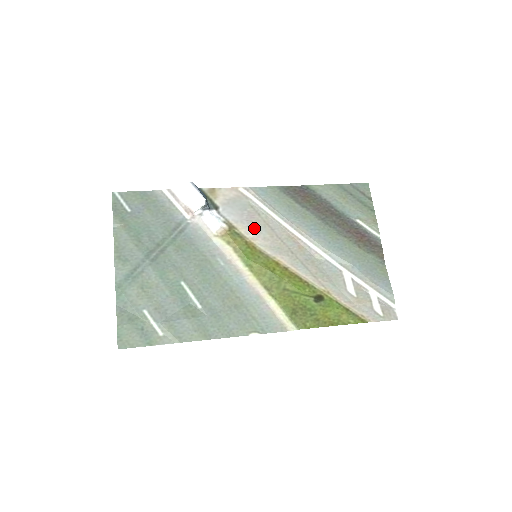
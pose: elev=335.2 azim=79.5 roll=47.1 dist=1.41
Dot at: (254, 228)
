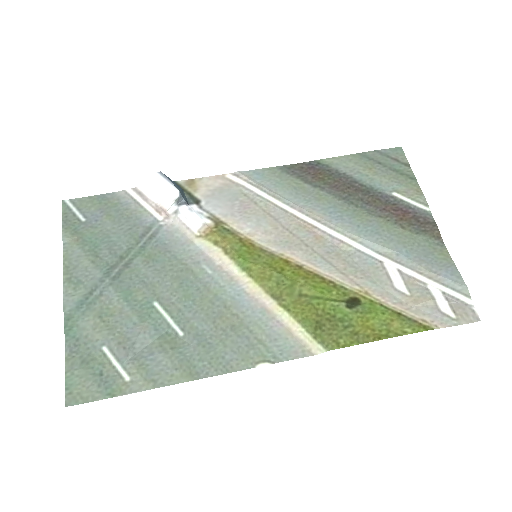
Dot at: (250, 220)
